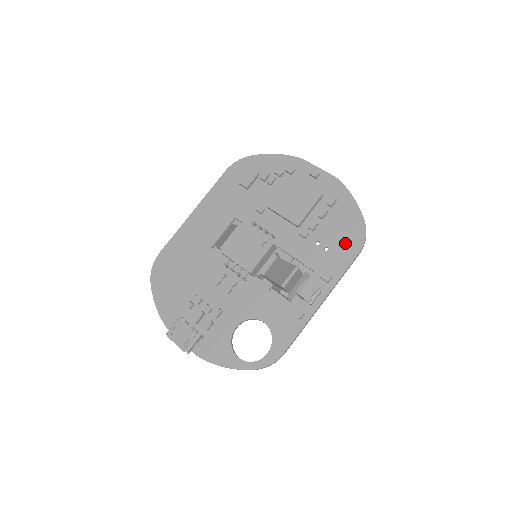
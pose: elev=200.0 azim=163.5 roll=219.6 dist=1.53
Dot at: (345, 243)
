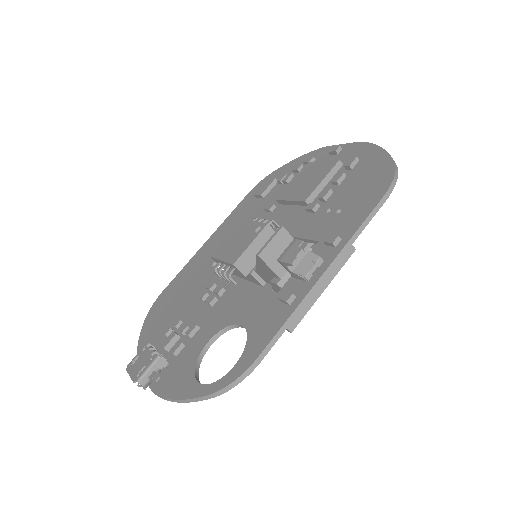
Dot at: (365, 194)
